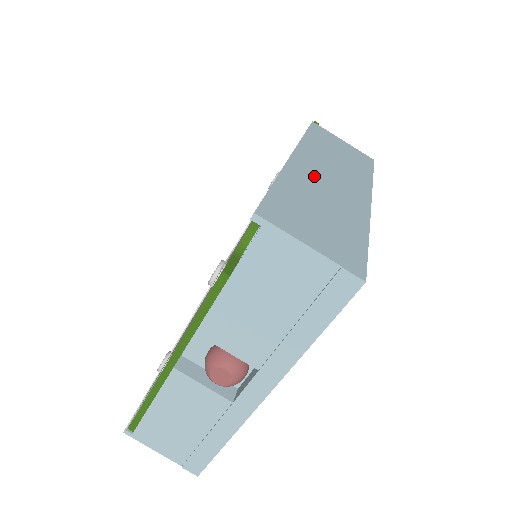
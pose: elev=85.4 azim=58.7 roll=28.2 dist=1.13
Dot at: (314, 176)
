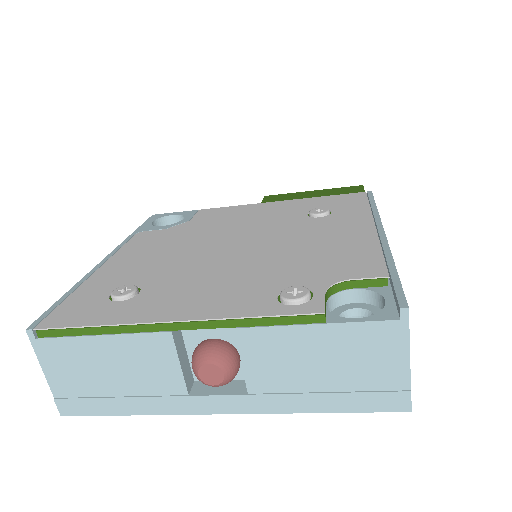
Dot at: occluded
